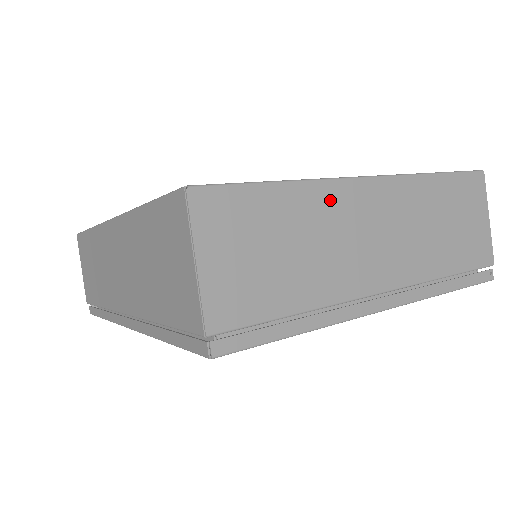
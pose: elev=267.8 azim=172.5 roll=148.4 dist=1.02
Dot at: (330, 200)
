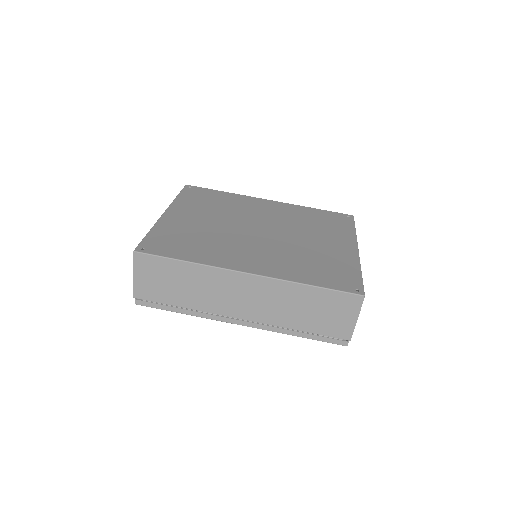
Dot at: occluded
